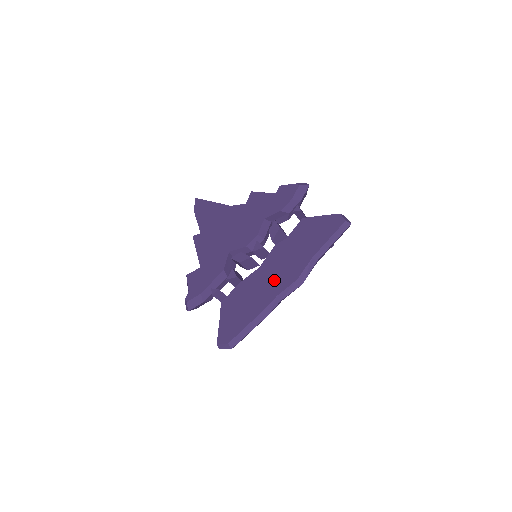
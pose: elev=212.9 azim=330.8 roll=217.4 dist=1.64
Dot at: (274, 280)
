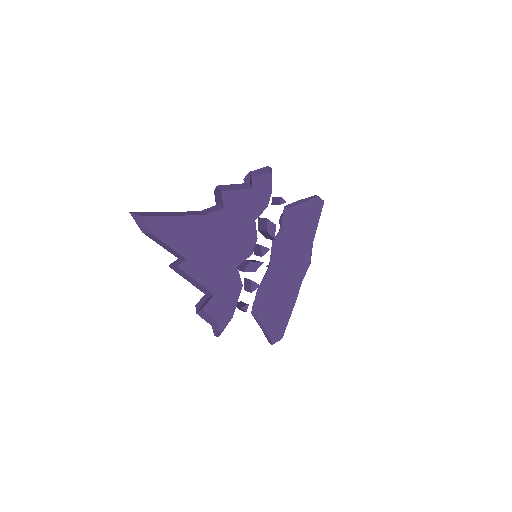
Dot at: (293, 273)
